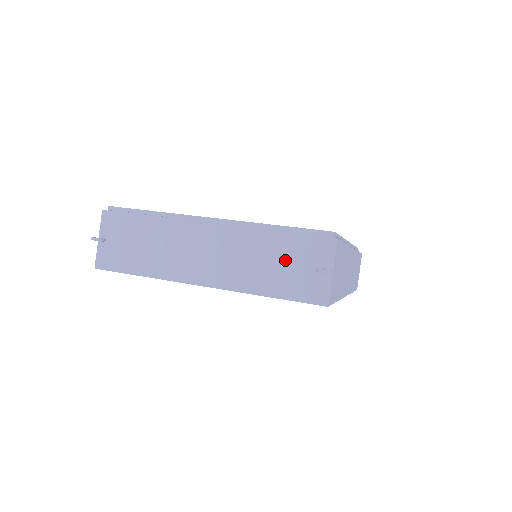
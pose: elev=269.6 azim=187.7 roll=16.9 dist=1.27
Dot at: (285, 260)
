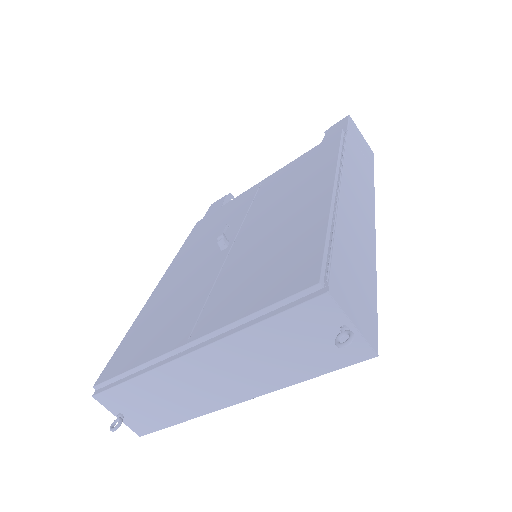
Dot at: (293, 343)
